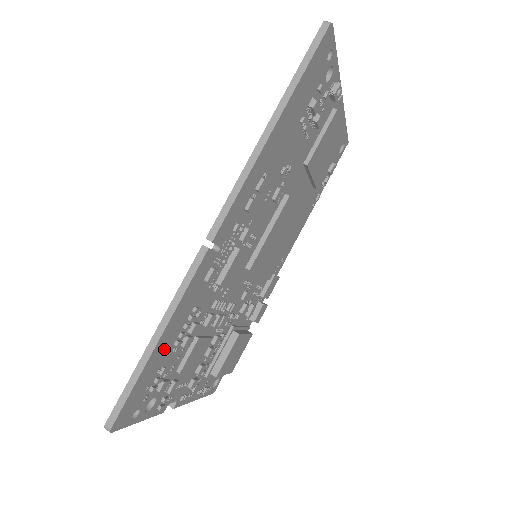
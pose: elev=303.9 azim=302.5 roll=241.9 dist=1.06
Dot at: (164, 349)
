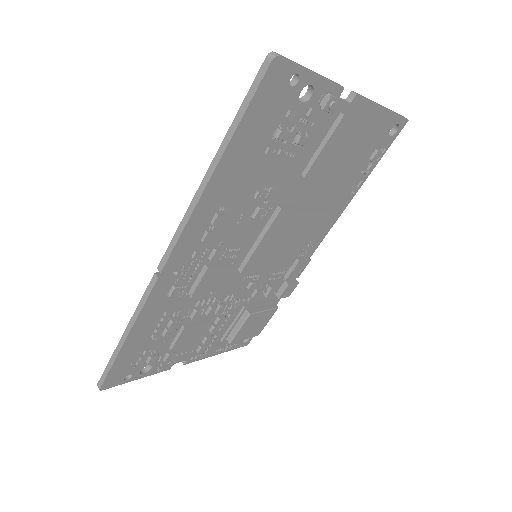
Dot at: (139, 341)
